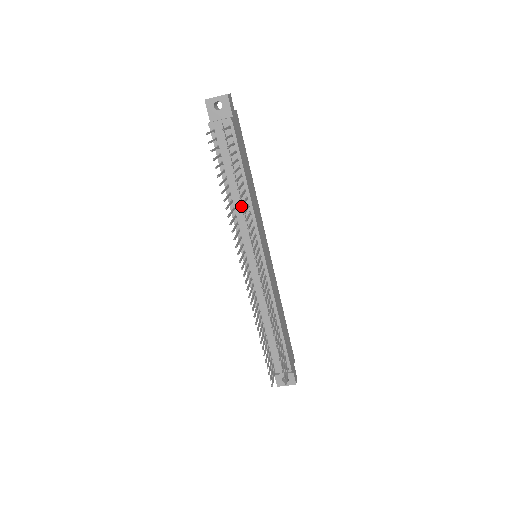
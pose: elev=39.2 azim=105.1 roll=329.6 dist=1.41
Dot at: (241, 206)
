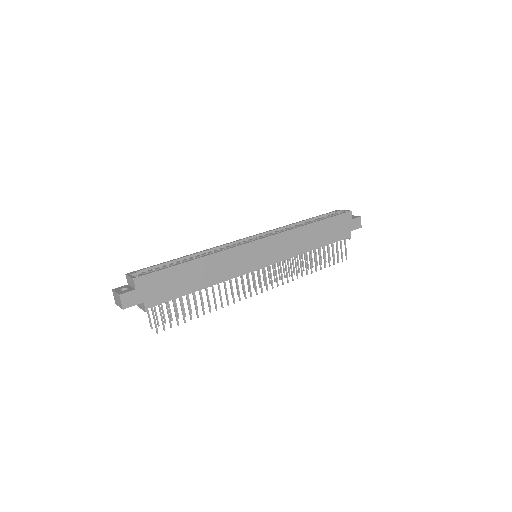
Dot at: (216, 310)
